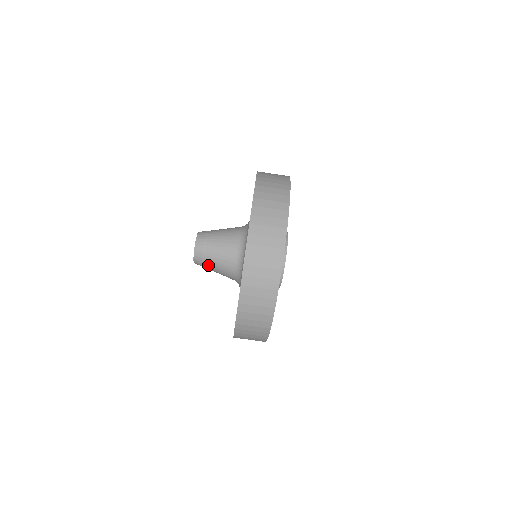
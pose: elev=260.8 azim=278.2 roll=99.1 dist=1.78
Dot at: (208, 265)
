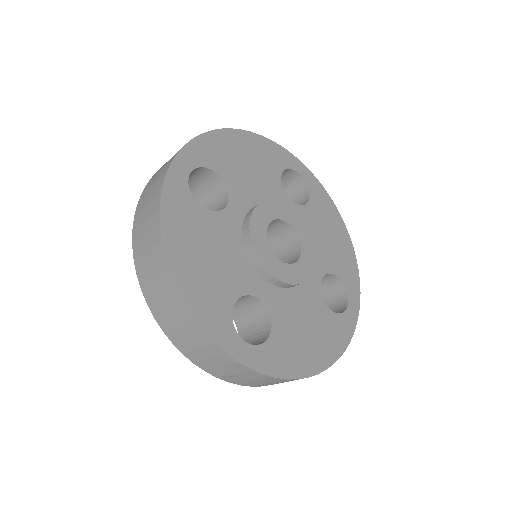
Dot at: occluded
